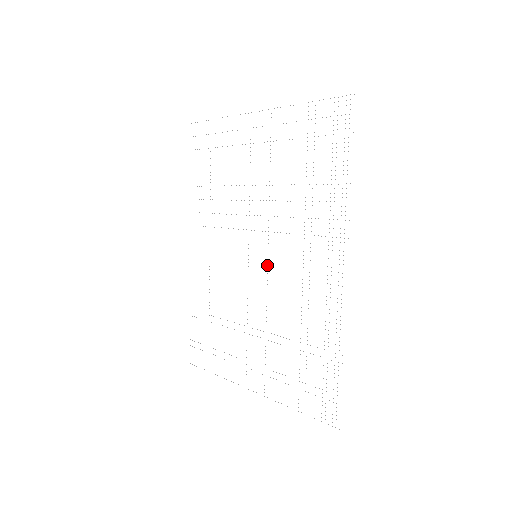
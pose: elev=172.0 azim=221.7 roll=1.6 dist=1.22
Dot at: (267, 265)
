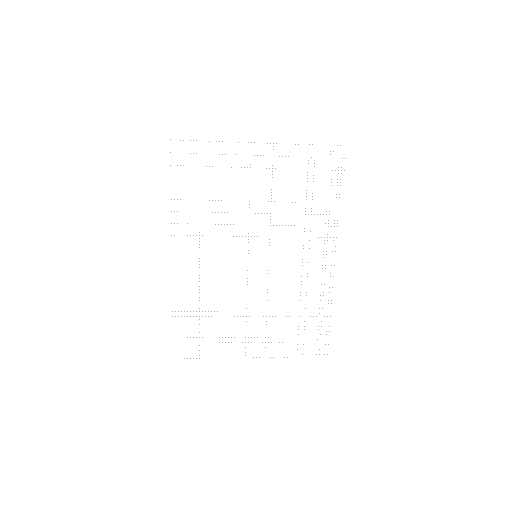
Dot at: occluded
